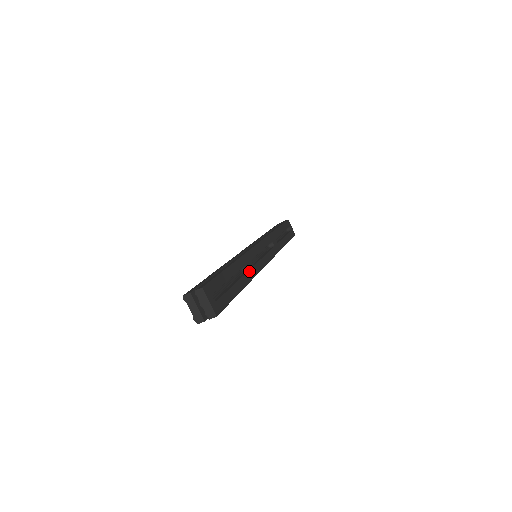
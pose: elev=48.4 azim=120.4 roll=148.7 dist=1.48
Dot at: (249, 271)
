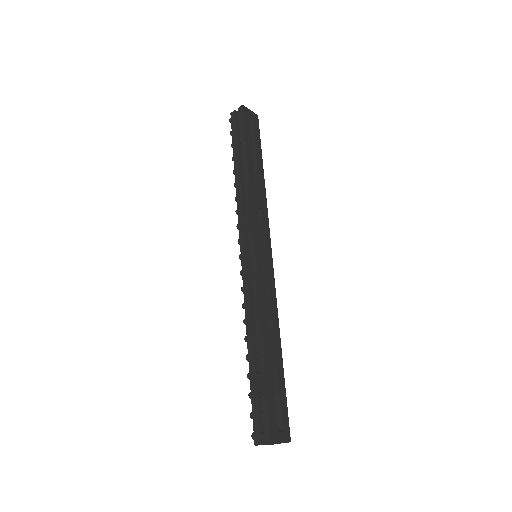
Dot at: (273, 320)
